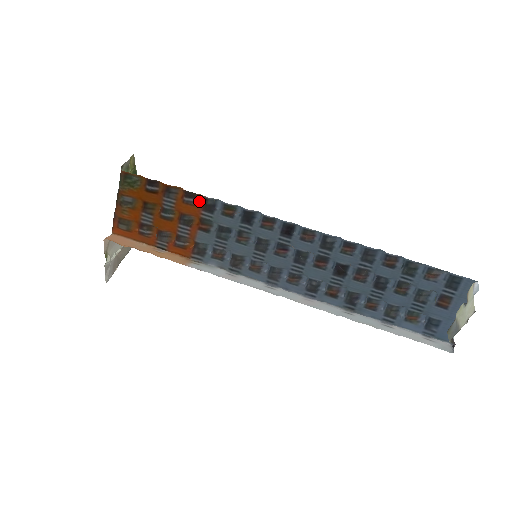
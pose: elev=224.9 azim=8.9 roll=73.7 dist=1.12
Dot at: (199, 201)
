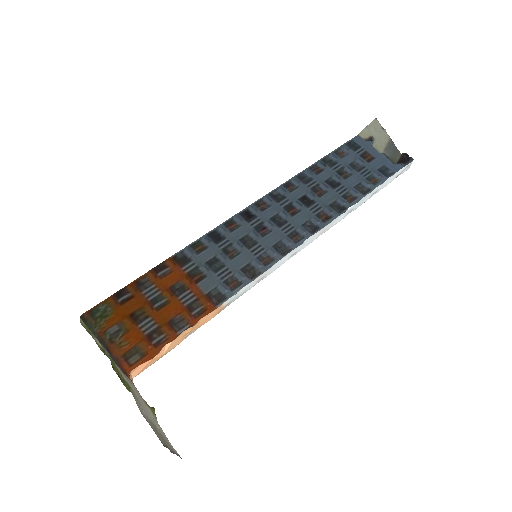
Dot at: (171, 267)
